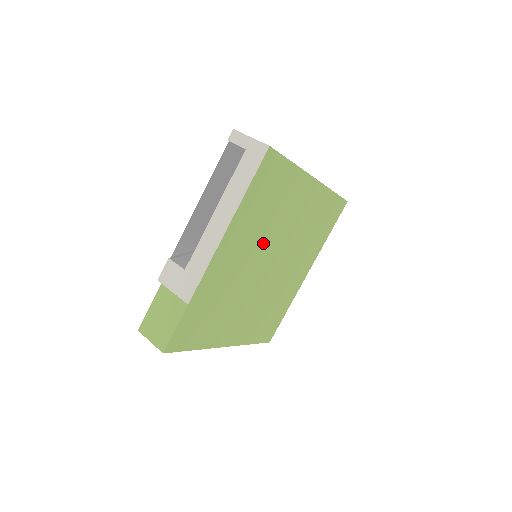
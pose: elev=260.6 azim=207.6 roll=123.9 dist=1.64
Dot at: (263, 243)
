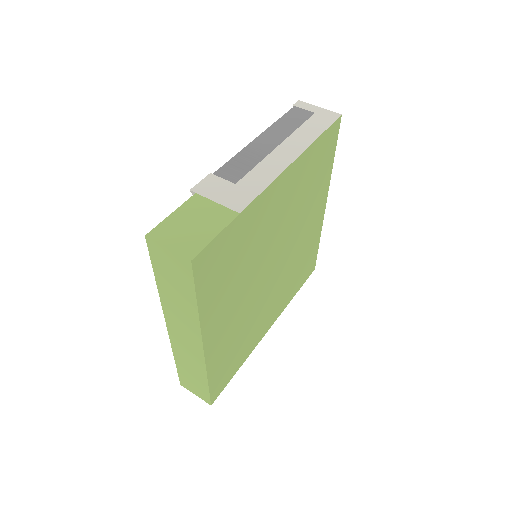
Dot at: (288, 225)
